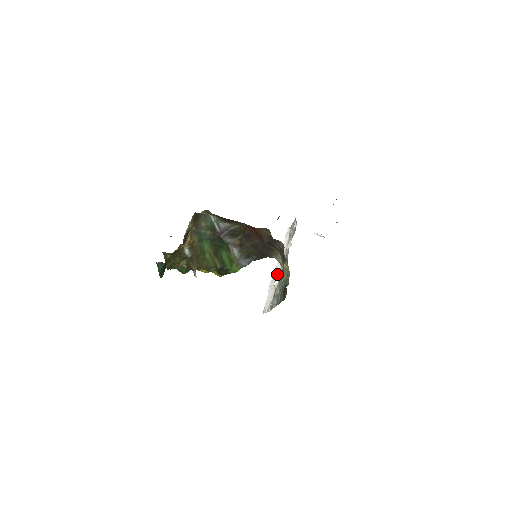
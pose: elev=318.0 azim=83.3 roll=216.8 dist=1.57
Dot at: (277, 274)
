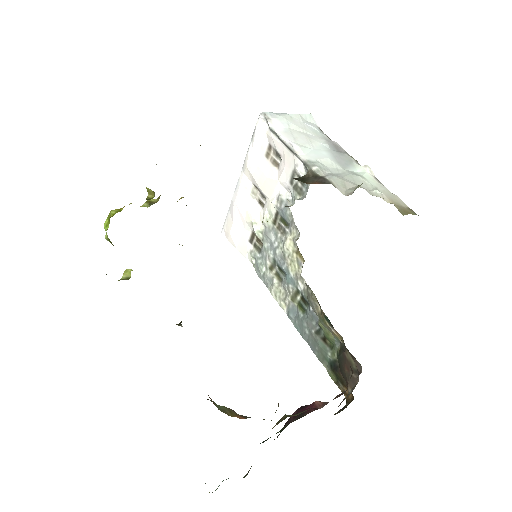
Dot at: (247, 194)
